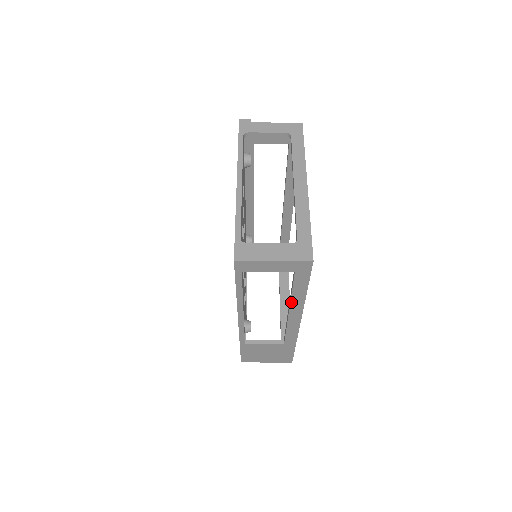
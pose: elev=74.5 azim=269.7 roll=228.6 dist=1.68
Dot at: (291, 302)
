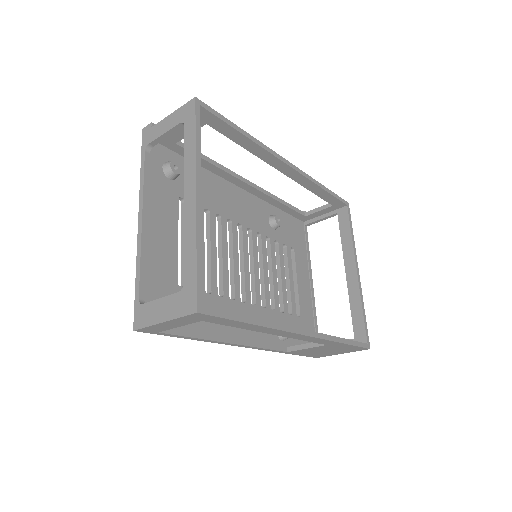
Dot at: (256, 331)
